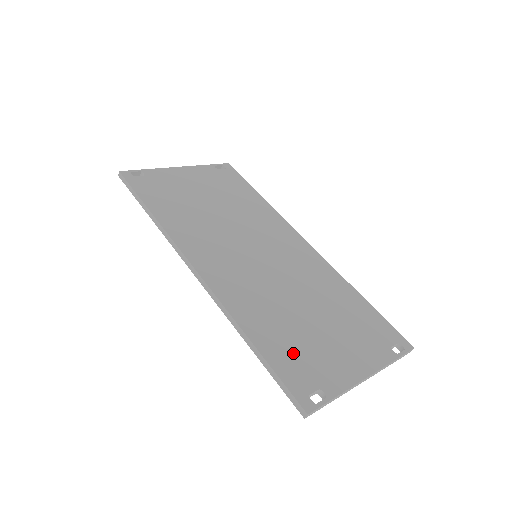
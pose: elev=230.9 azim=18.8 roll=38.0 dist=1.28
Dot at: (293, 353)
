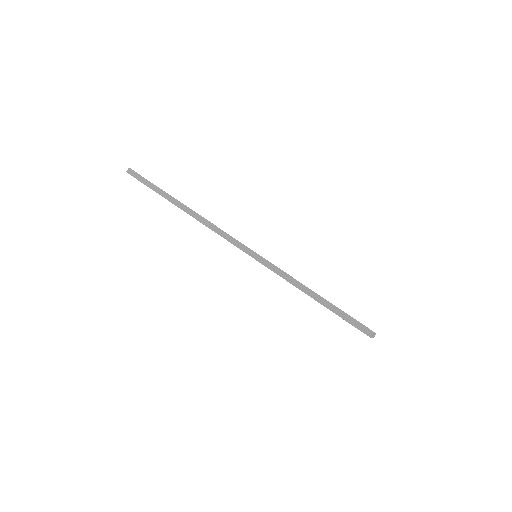
Dot at: occluded
